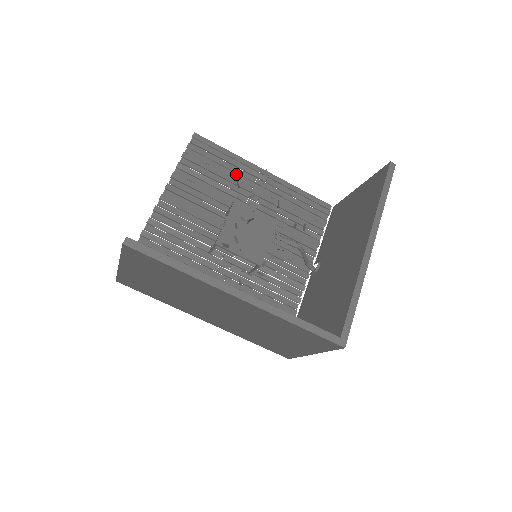
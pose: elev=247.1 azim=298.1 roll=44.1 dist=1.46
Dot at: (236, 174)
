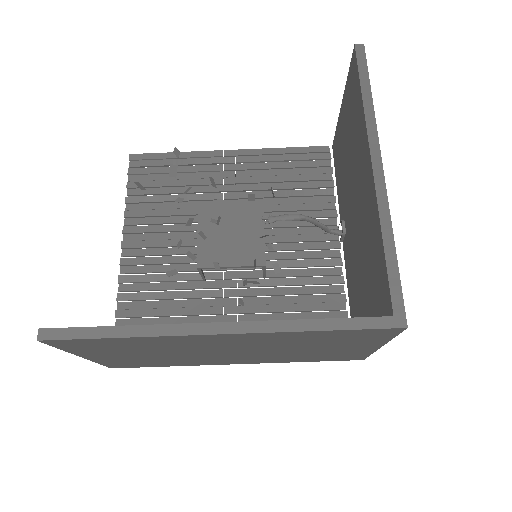
Dot at: (197, 173)
